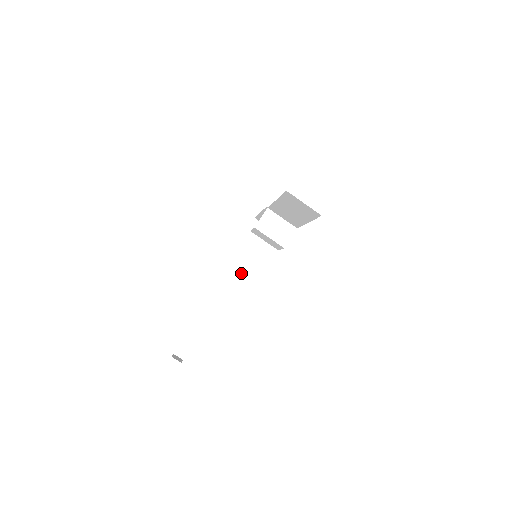
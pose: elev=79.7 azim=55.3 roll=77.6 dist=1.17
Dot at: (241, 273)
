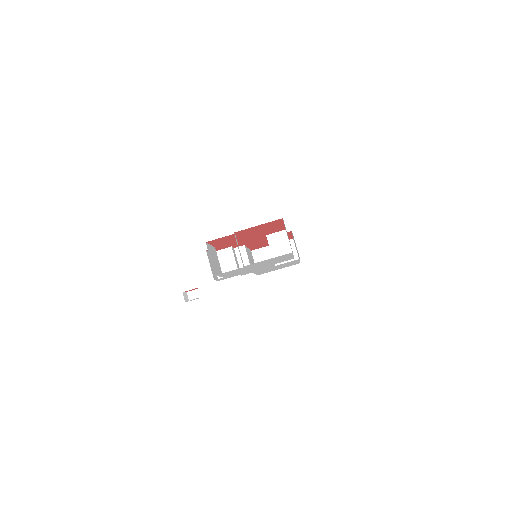
Dot at: (240, 260)
